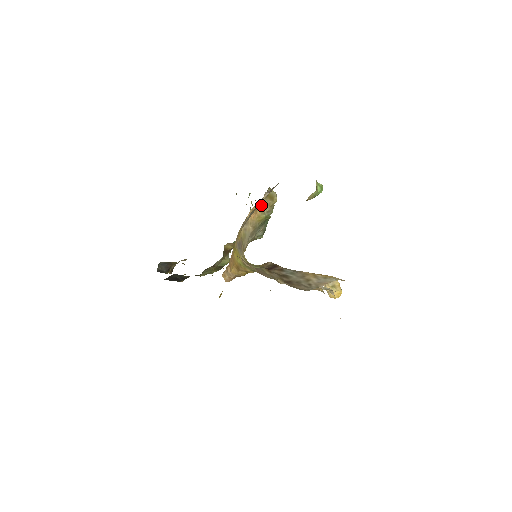
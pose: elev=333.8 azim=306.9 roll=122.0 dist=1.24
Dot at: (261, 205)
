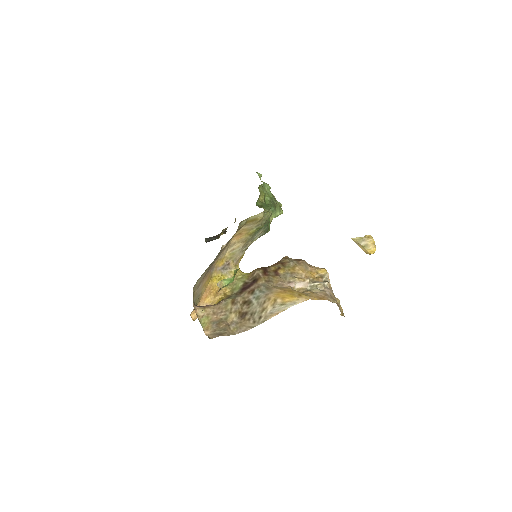
Dot at: (244, 228)
